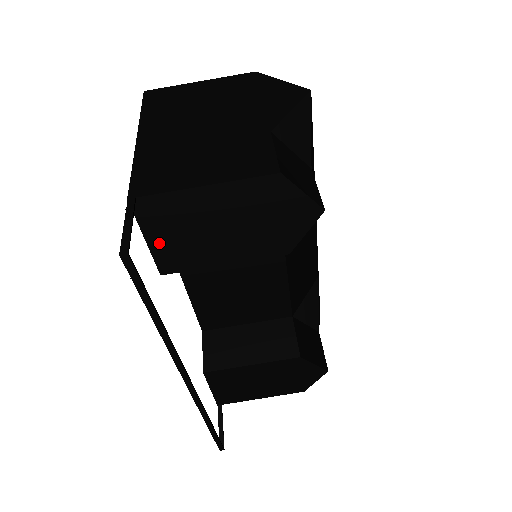
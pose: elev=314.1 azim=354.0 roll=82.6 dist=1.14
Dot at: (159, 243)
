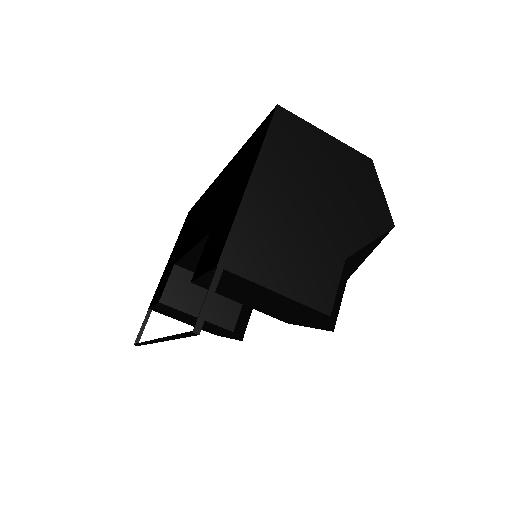
Dot at: (210, 280)
